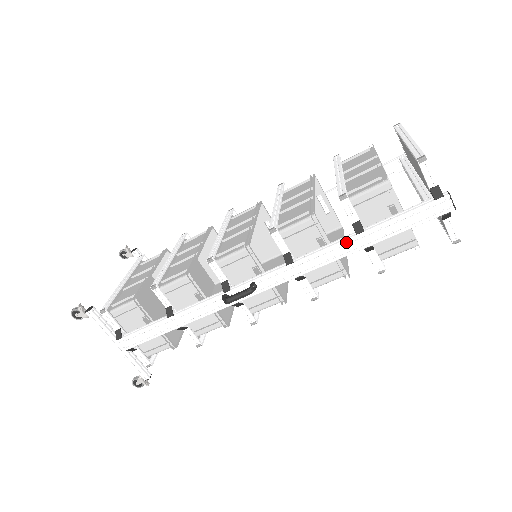
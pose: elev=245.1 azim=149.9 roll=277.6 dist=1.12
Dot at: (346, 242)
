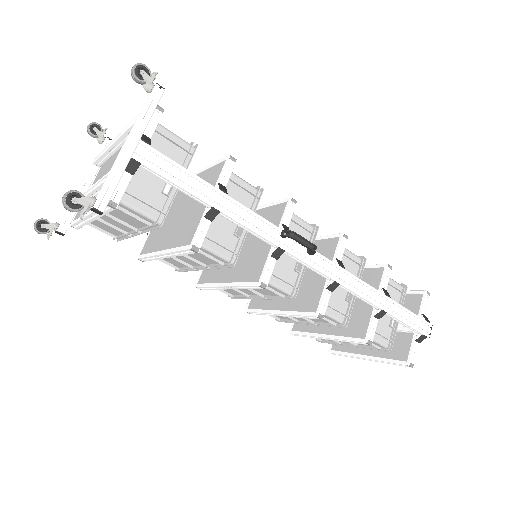
Dot at: (379, 293)
